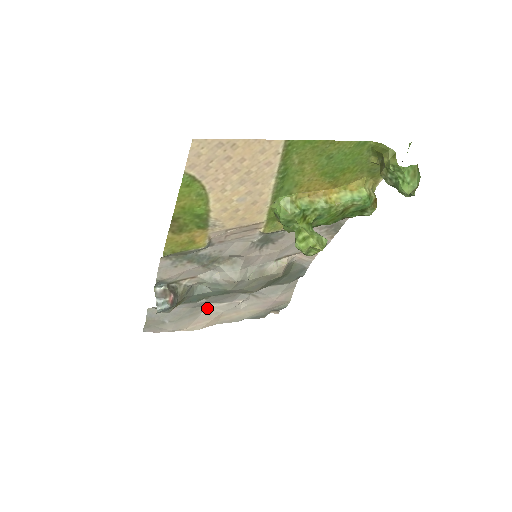
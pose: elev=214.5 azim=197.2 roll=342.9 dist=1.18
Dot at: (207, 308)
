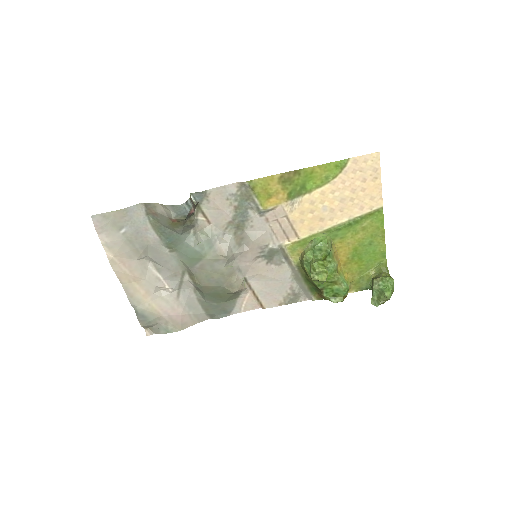
Dot at: (145, 262)
